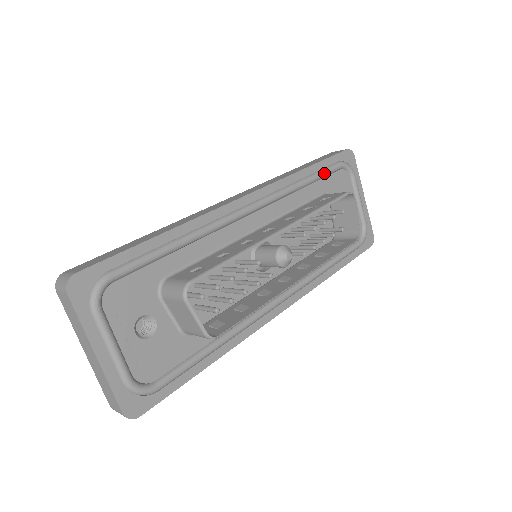
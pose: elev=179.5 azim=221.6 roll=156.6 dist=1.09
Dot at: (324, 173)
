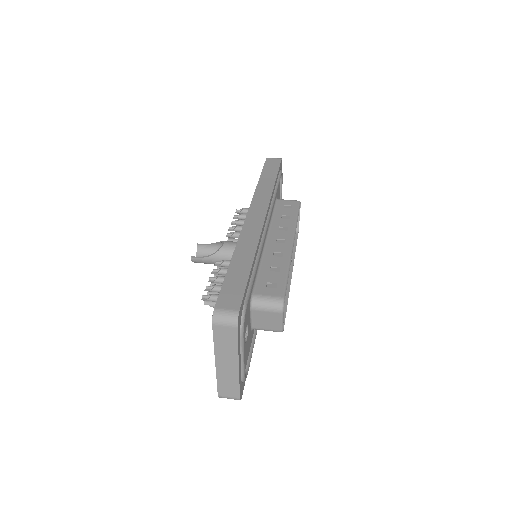
Dot at: occluded
